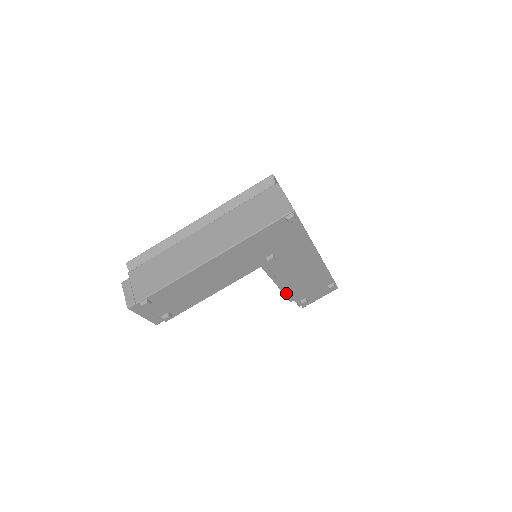
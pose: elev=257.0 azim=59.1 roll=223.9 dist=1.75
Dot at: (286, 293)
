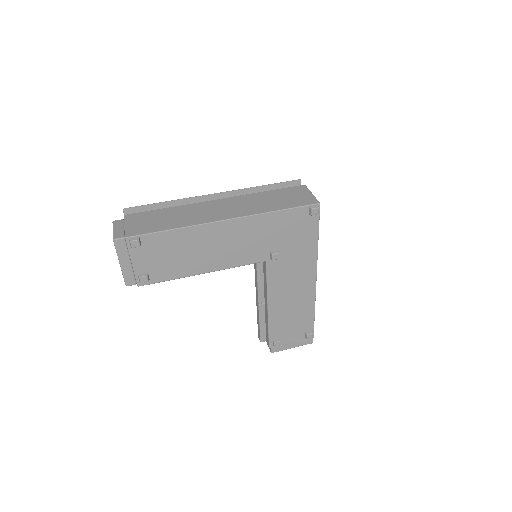
Dot at: (262, 325)
